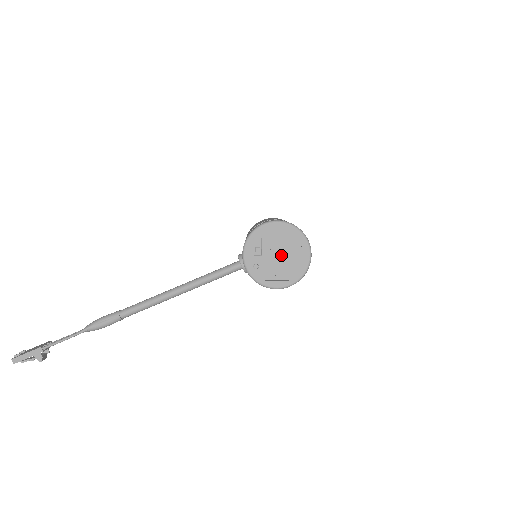
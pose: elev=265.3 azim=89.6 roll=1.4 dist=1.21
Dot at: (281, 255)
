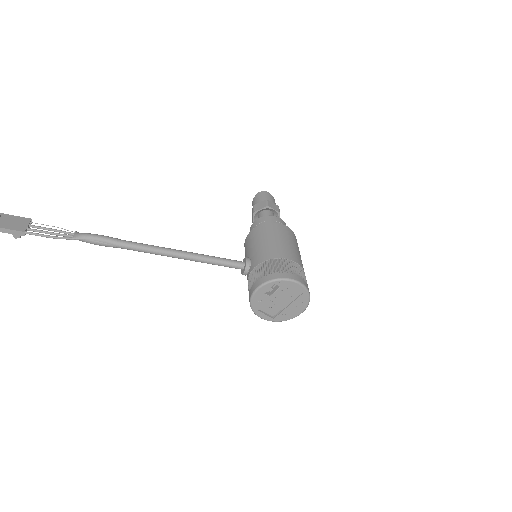
Dot at: (282, 301)
